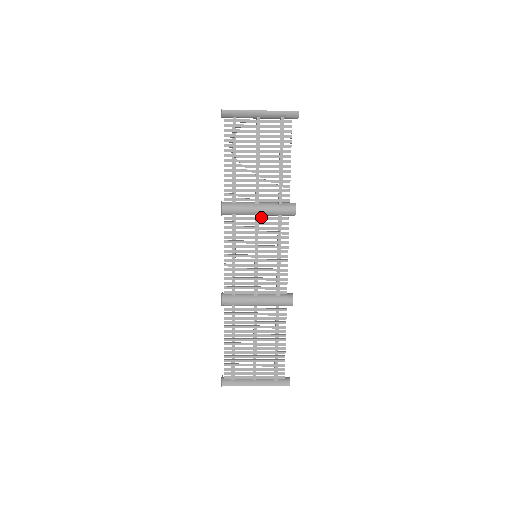
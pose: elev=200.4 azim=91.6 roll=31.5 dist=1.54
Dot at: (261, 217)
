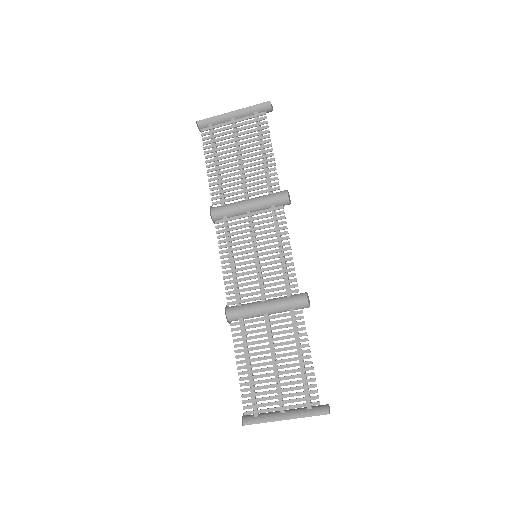
Dot at: (253, 212)
